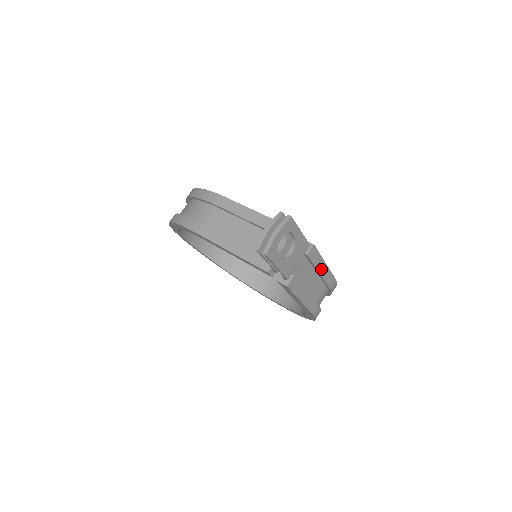
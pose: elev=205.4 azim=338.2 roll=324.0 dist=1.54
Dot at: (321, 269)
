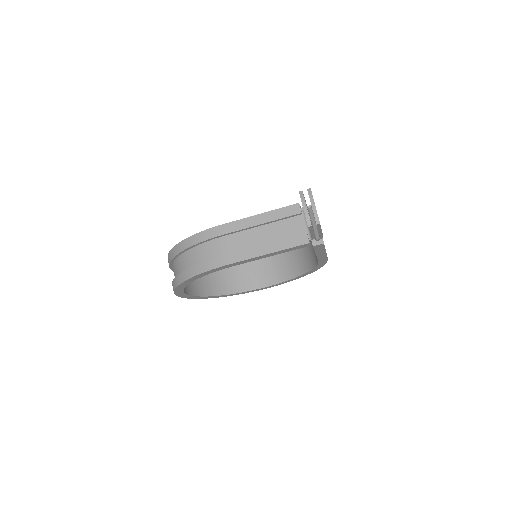
Dot at: occluded
